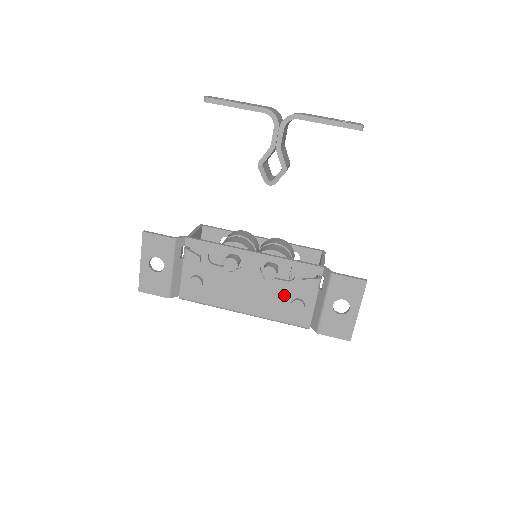
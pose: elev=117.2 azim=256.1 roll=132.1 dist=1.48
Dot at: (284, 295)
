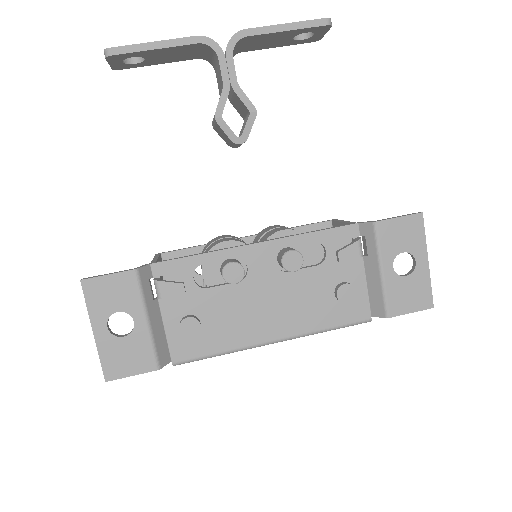
Dot at: (321, 287)
